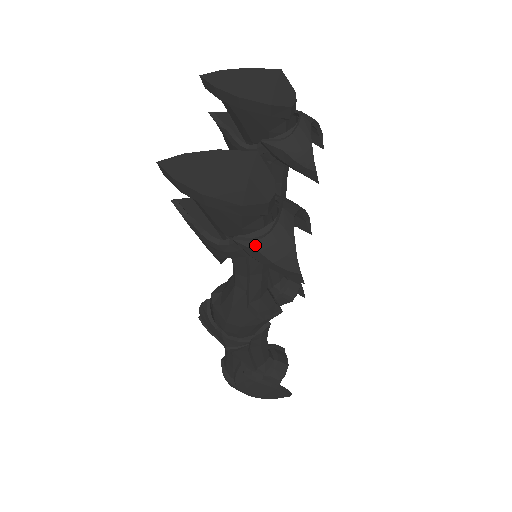
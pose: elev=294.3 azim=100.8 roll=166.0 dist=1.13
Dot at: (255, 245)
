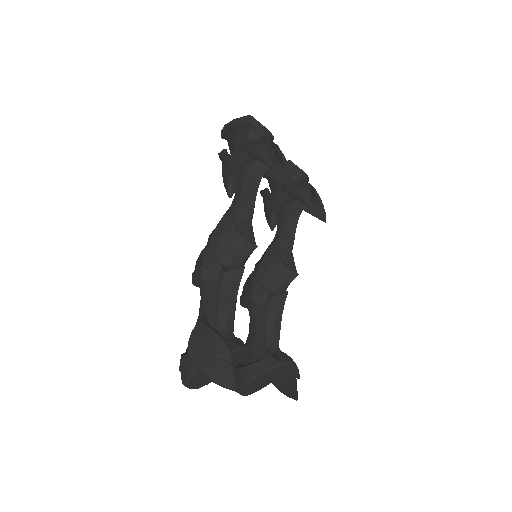
Dot at: (250, 141)
